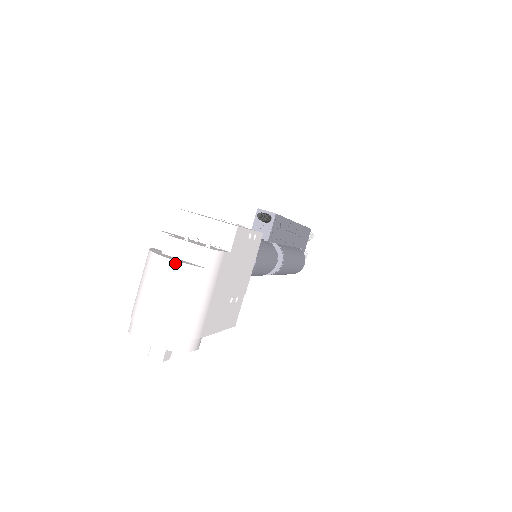
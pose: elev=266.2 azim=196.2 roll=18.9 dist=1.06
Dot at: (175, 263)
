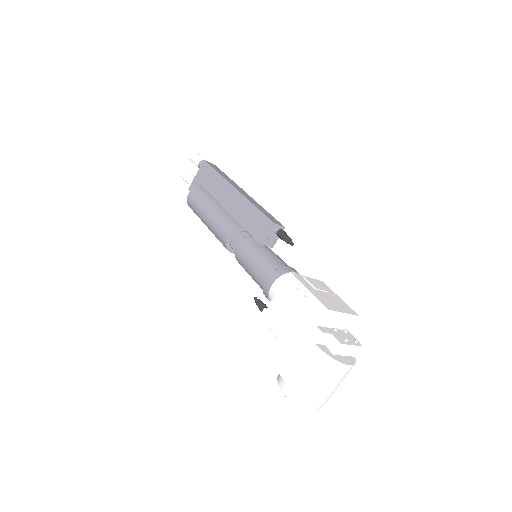
Dot at: (352, 366)
